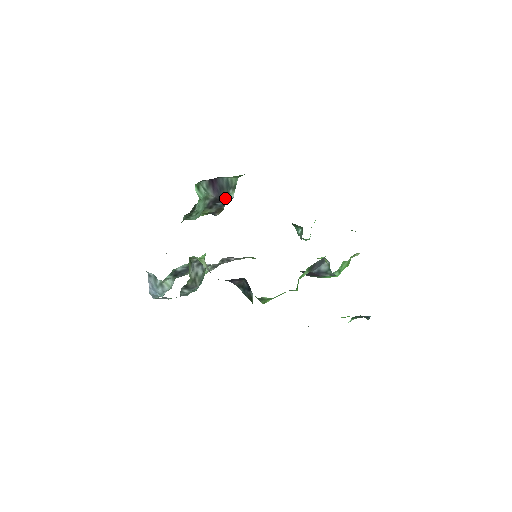
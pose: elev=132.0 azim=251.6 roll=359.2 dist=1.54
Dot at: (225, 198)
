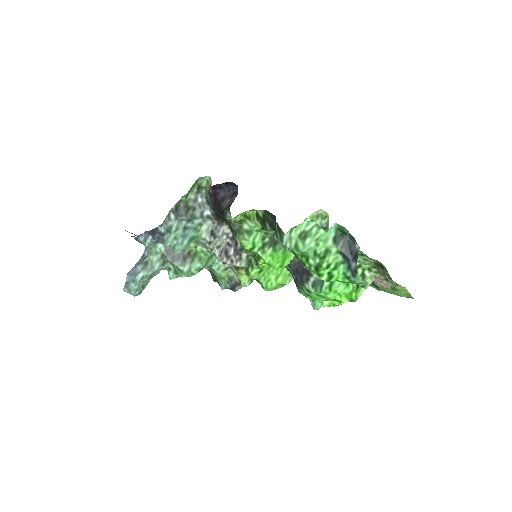
Dot at: occluded
